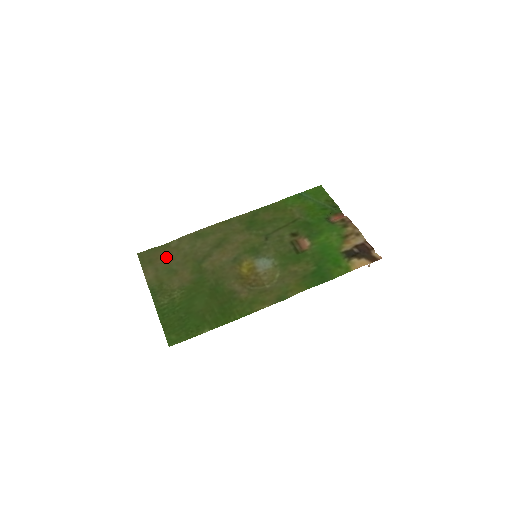
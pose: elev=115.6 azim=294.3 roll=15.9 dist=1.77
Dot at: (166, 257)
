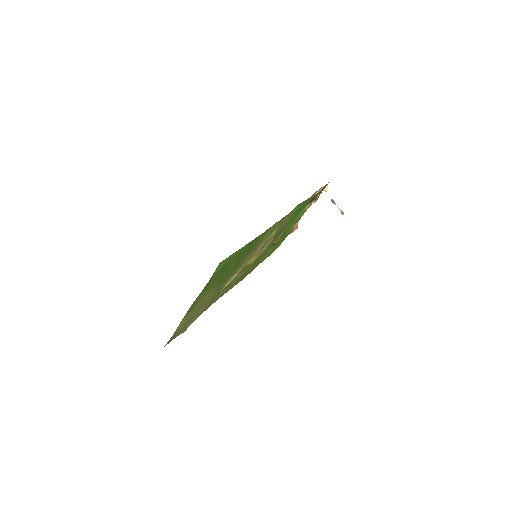
Dot at: (189, 322)
